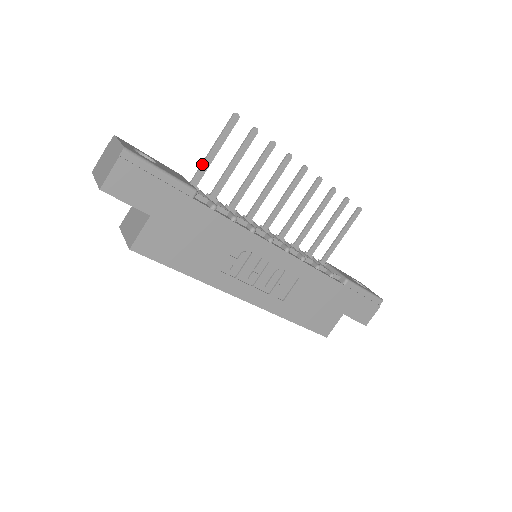
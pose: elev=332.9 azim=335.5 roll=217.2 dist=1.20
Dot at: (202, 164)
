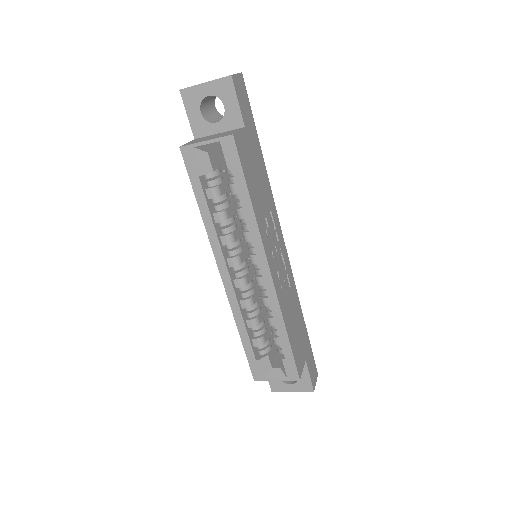
Dot at: occluded
